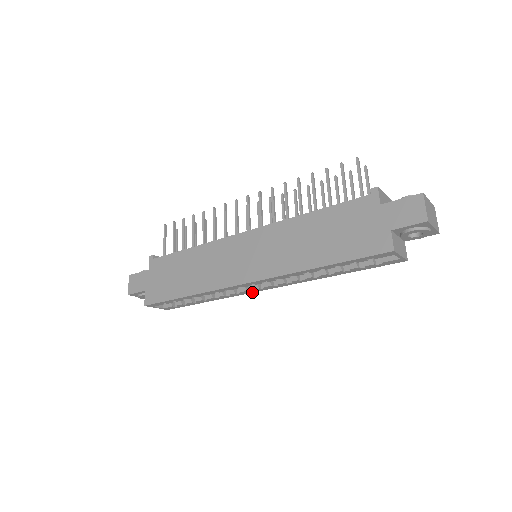
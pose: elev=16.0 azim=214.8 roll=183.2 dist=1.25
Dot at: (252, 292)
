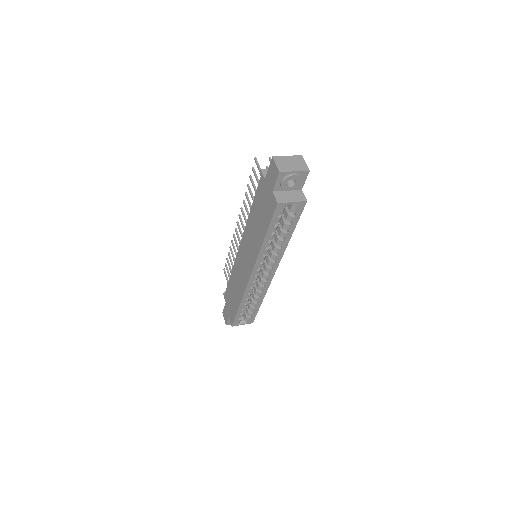
Dot at: occluded
